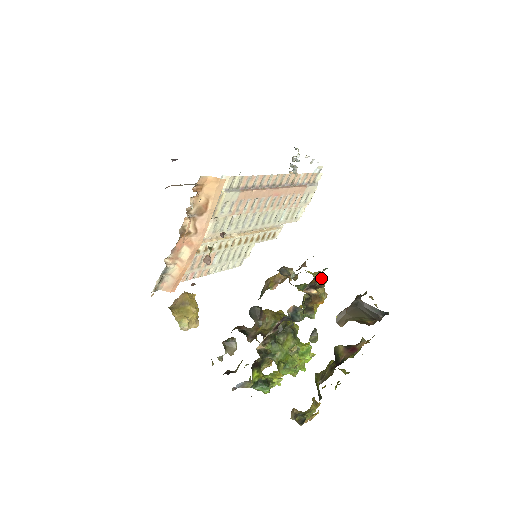
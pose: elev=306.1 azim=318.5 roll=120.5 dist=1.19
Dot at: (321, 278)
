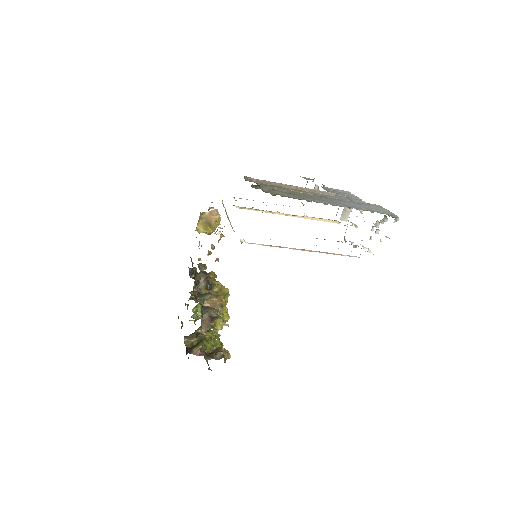
Dot at: (215, 334)
